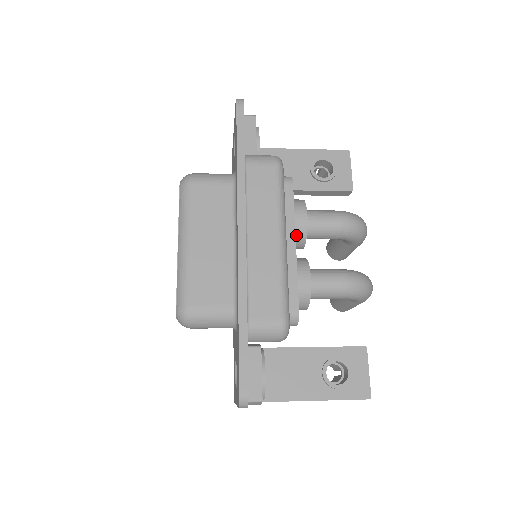
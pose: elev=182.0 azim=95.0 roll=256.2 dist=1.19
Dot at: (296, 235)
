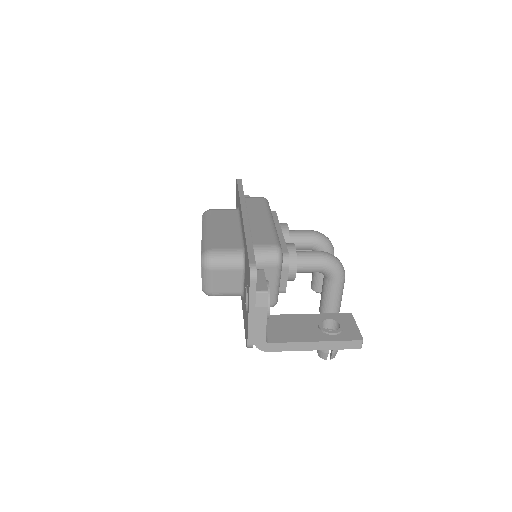
Dot at: occluded
